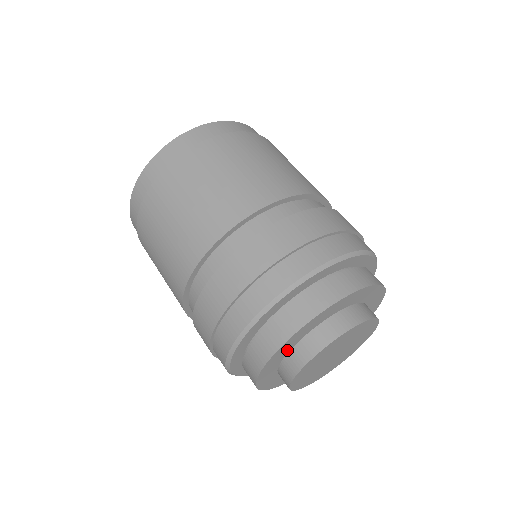
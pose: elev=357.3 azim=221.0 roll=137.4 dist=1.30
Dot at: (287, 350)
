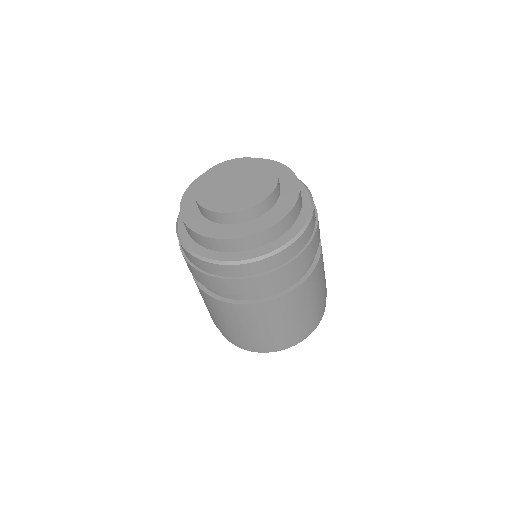
Dot at: (194, 202)
